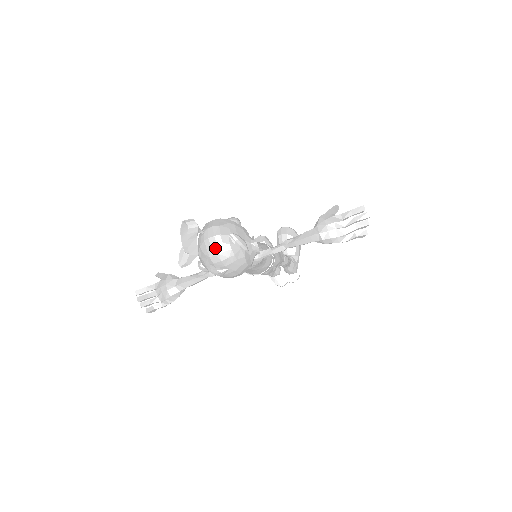
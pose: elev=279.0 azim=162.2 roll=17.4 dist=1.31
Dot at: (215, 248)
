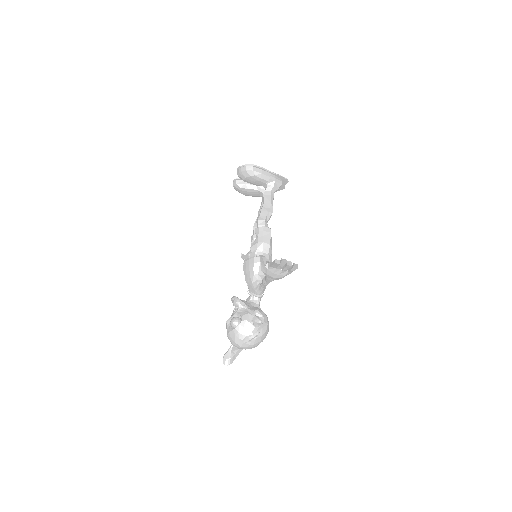
Dot at: occluded
